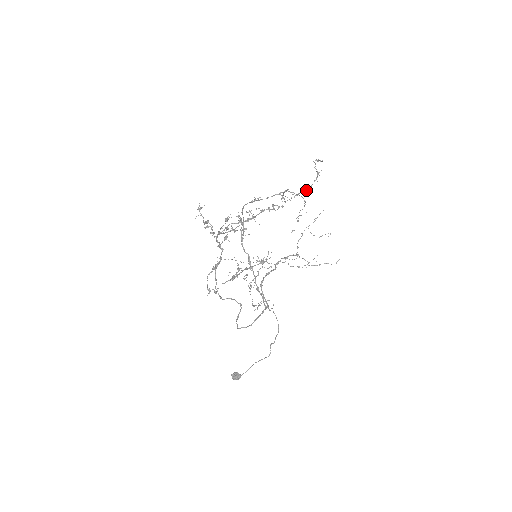
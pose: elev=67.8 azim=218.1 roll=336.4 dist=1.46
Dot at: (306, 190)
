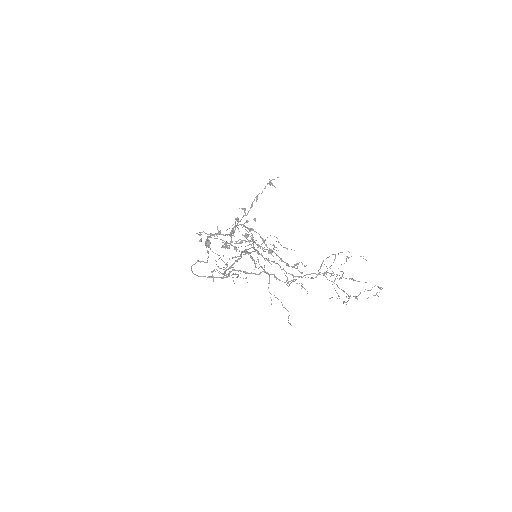
Dot at: occluded
